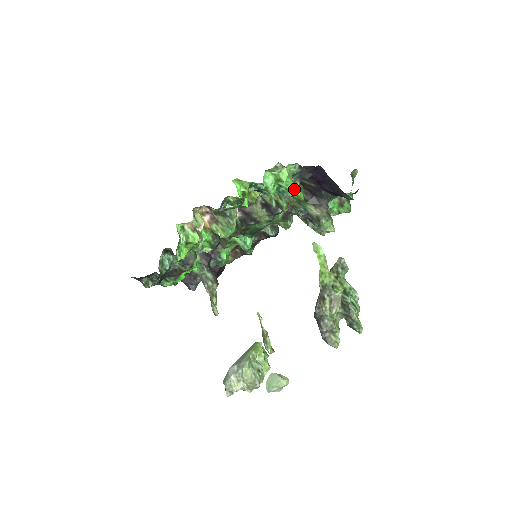
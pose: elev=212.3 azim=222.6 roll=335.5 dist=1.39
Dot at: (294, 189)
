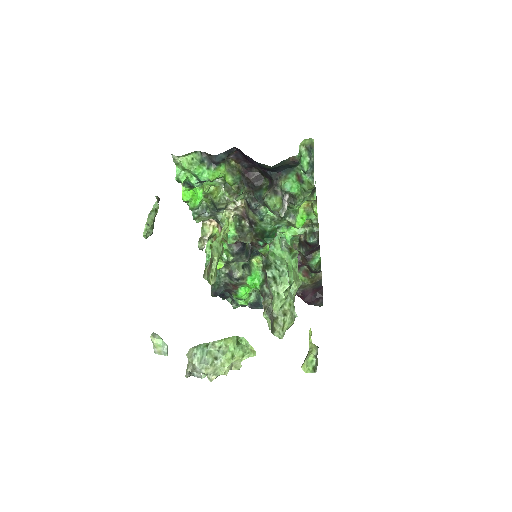
Dot at: (208, 174)
